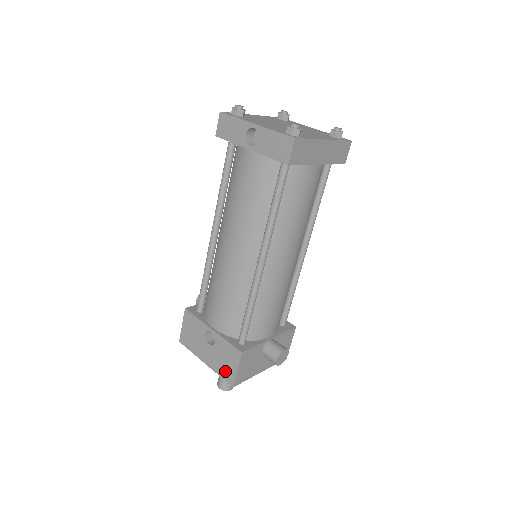
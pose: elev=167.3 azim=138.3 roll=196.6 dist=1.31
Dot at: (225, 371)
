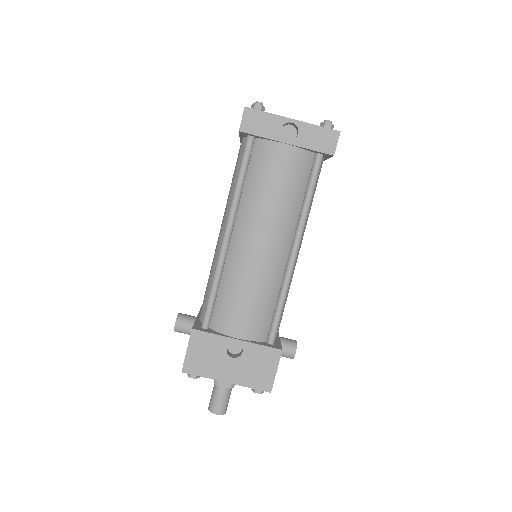
Dot at: (259, 379)
